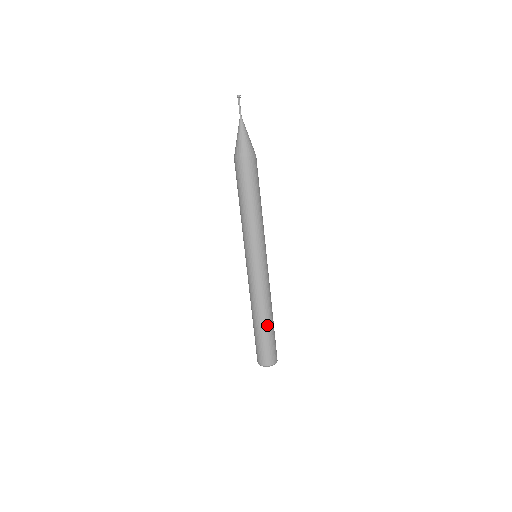
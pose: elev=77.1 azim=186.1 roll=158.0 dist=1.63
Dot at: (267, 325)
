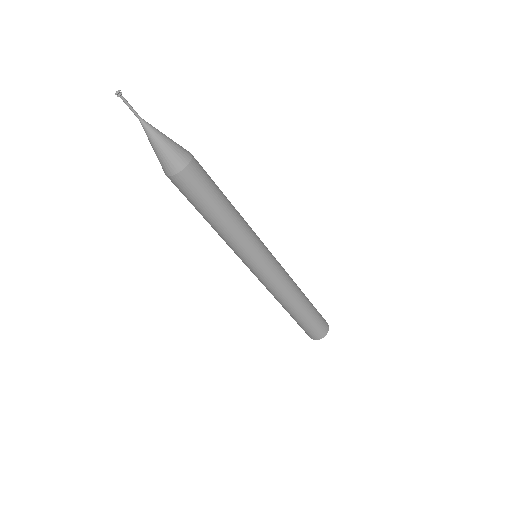
Dot at: (303, 311)
